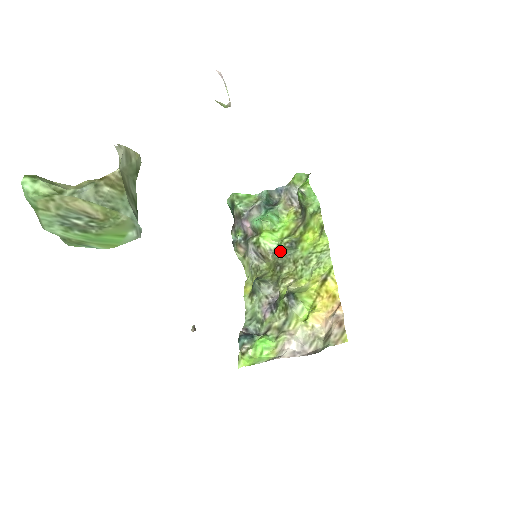
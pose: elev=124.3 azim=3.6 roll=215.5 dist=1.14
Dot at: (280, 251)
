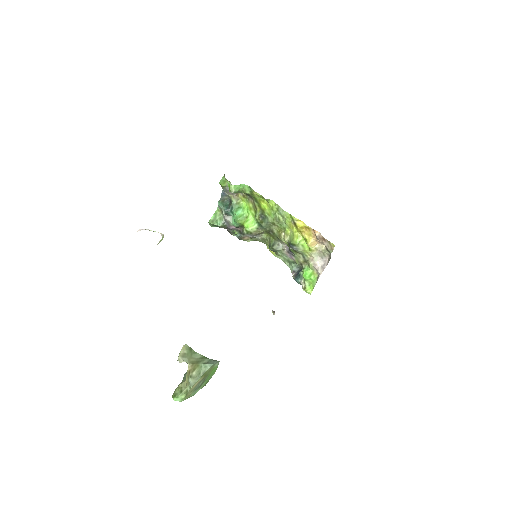
Dot at: (262, 225)
